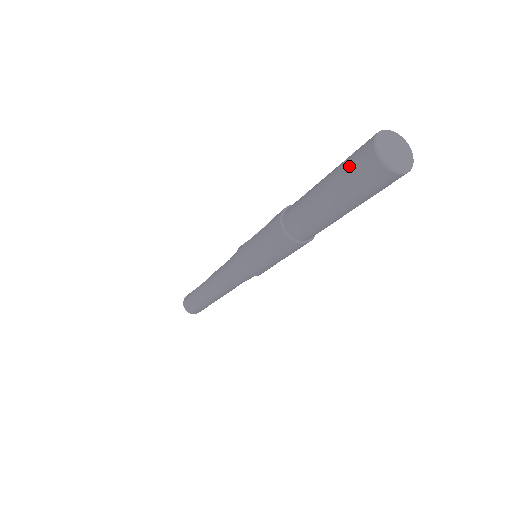
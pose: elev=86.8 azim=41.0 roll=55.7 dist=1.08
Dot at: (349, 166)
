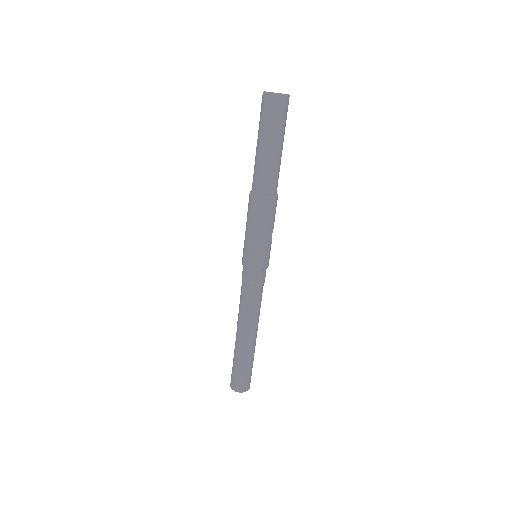
Dot at: (262, 115)
